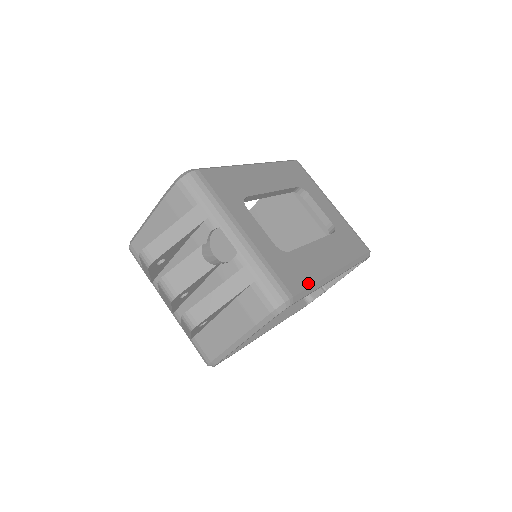
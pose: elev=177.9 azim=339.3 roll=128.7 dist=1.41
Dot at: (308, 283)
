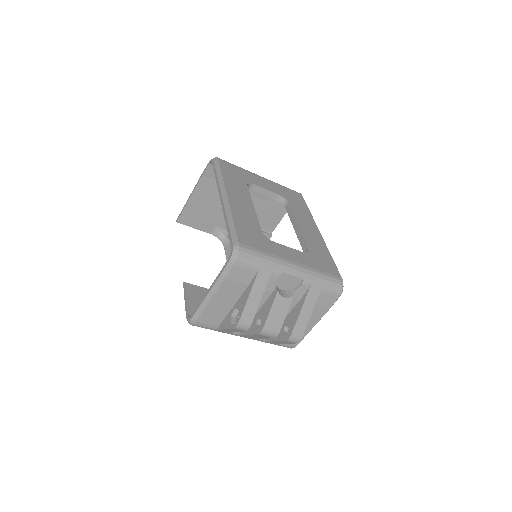
Dot at: (331, 260)
